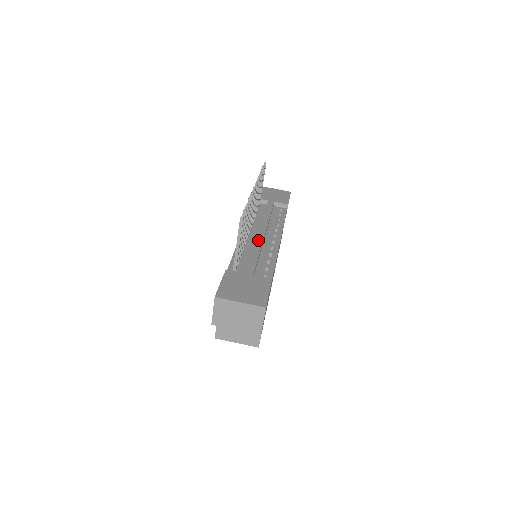
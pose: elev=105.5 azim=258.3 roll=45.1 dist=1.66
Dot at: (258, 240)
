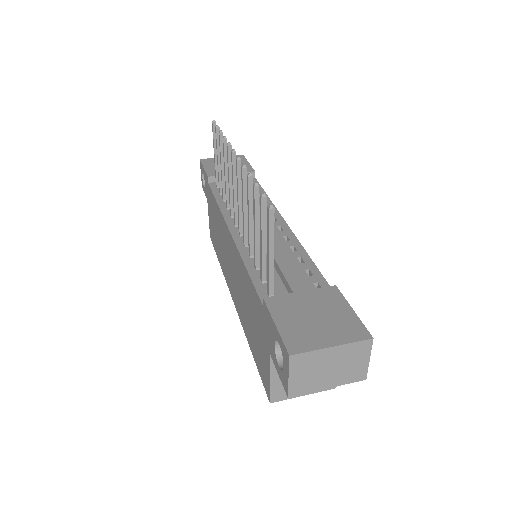
Dot at: occluded
